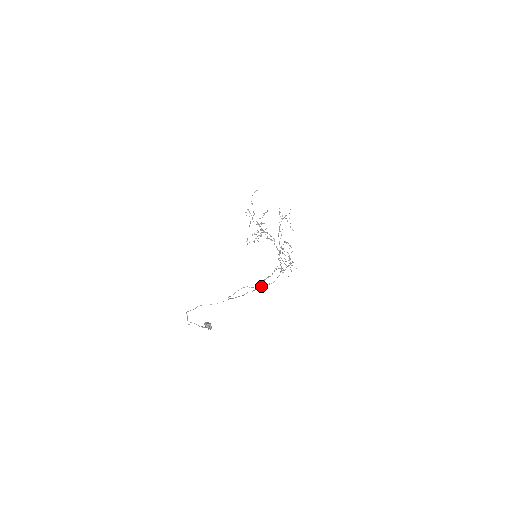
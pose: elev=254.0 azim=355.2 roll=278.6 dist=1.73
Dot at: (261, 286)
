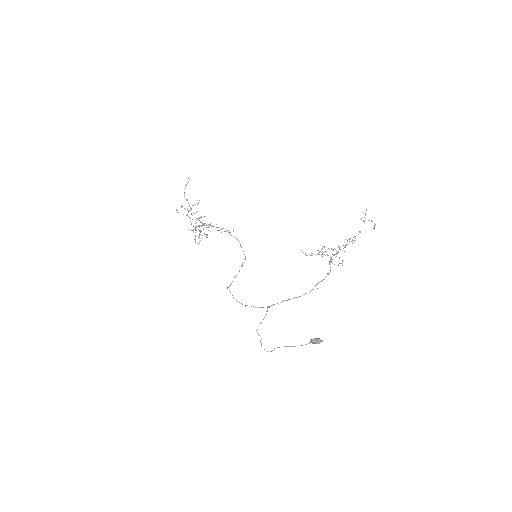
Dot at: (232, 281)
